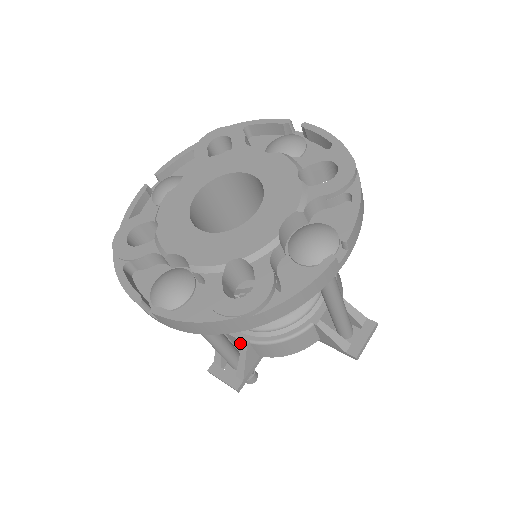
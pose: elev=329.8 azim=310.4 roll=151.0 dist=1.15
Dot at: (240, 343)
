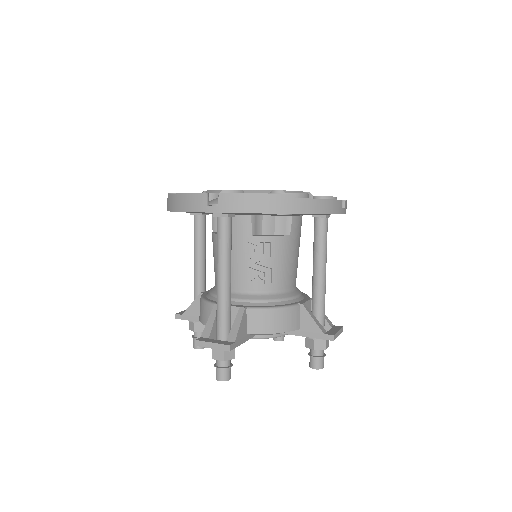
Dot at: (234, 314)
